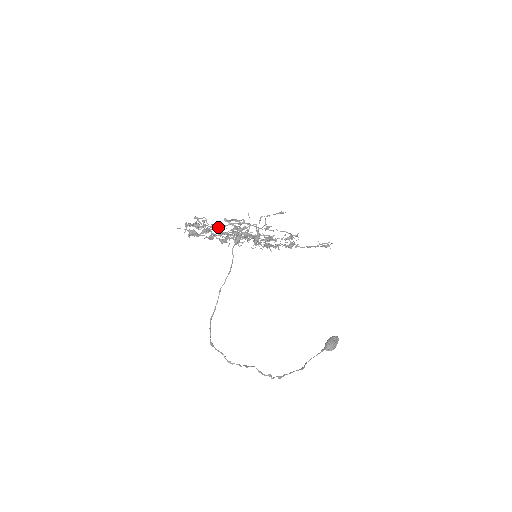
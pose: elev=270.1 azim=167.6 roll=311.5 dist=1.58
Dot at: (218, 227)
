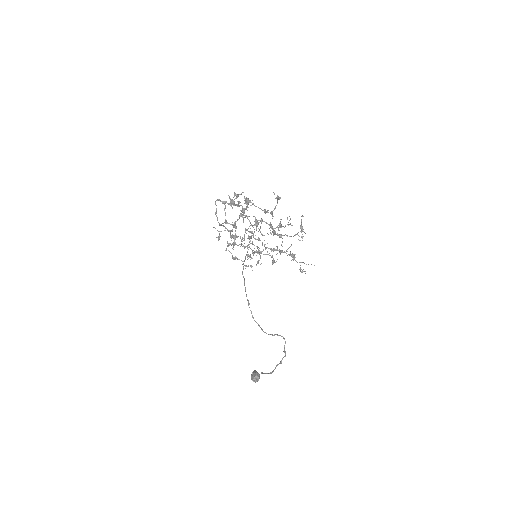
Dot at: occluded
